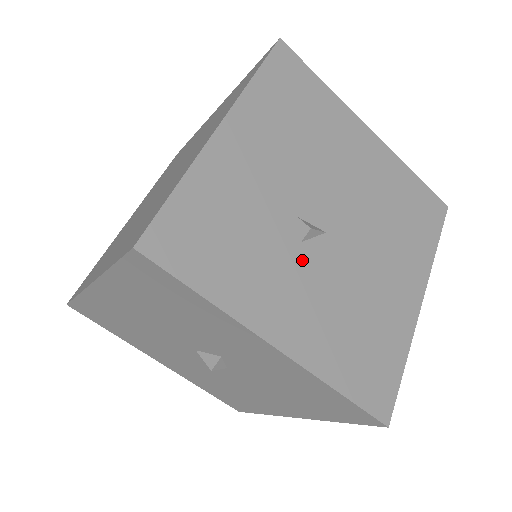
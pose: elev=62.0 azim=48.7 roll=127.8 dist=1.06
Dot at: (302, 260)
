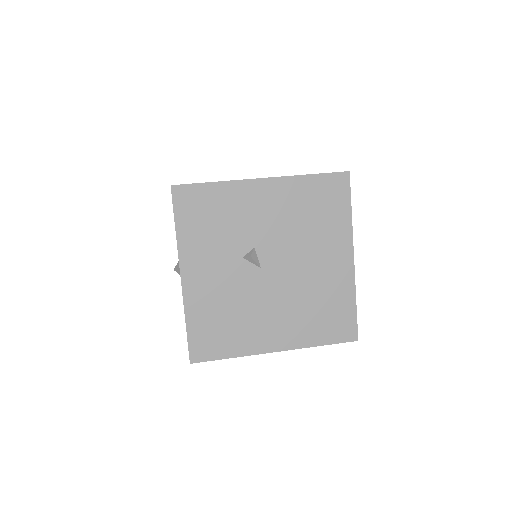
Dot at: (234, 264)
